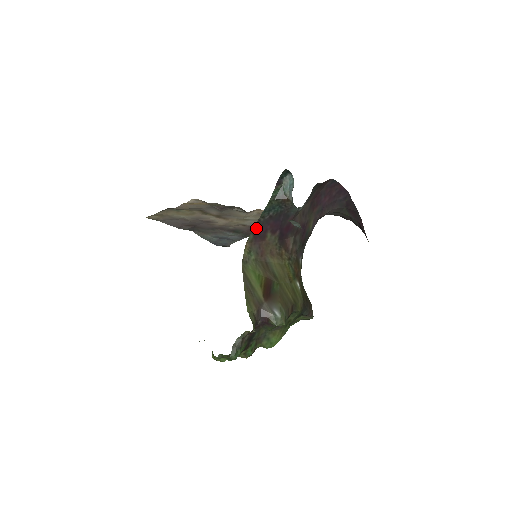
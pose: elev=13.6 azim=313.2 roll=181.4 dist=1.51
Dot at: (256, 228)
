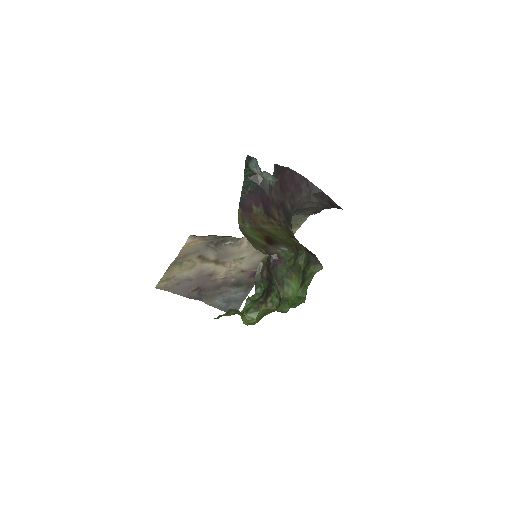
Dot at: (241, 203)
